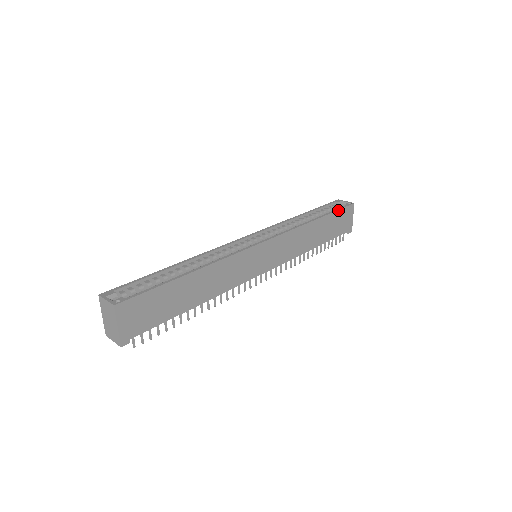
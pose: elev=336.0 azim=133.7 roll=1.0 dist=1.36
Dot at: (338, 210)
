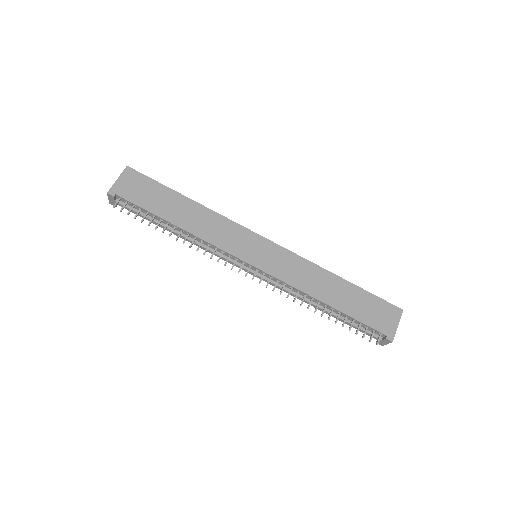
Dot at: (374, 295)
